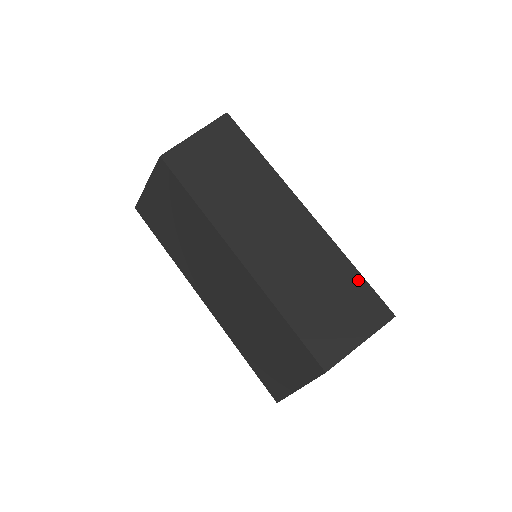
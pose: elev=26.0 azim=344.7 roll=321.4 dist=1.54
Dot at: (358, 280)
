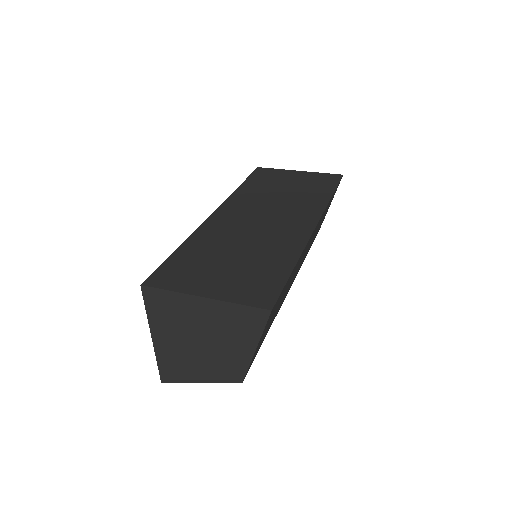
Dot at: occluded
